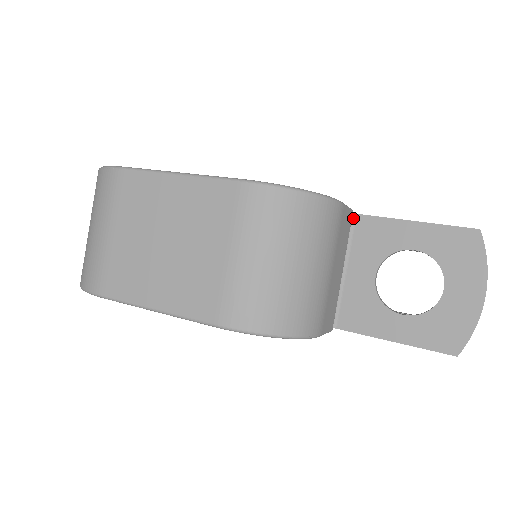
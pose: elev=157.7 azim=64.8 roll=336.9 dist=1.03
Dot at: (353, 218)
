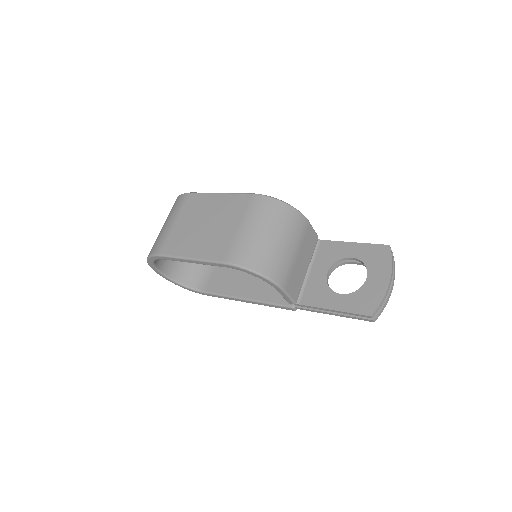
Dot at: (319, 242)
